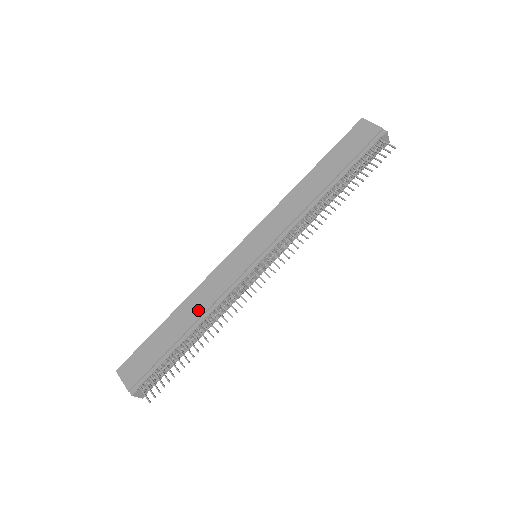
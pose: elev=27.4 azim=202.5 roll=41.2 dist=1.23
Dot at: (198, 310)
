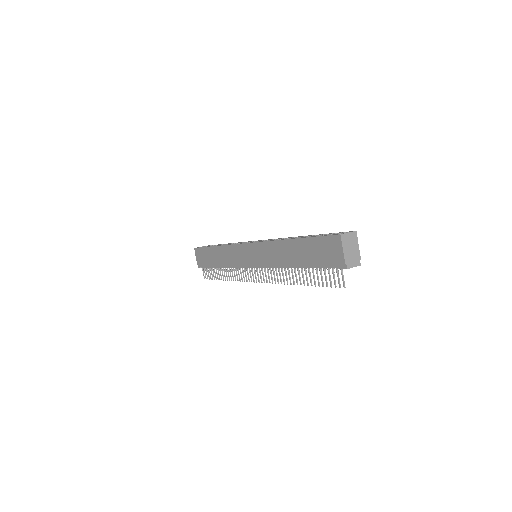
Dot at: (223, 260)
